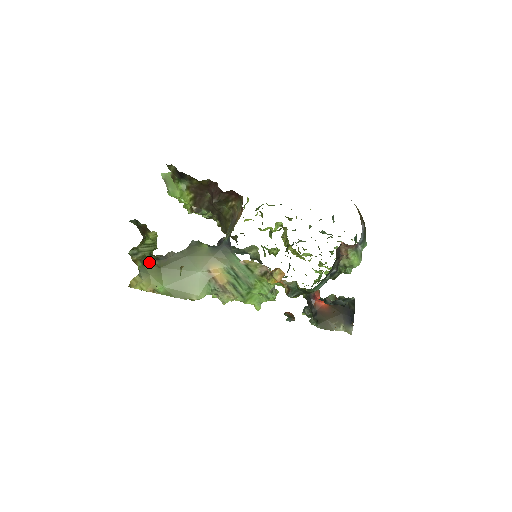
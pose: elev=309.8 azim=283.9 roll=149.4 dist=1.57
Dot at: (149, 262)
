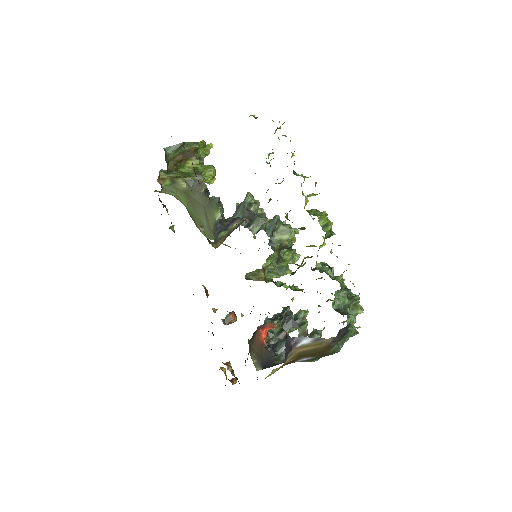
Dot at: (179, 183)
